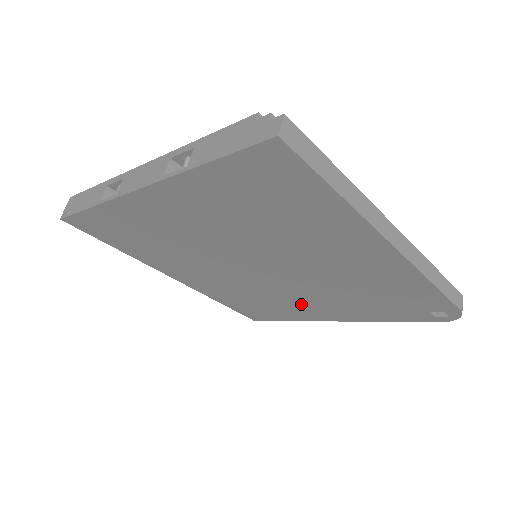
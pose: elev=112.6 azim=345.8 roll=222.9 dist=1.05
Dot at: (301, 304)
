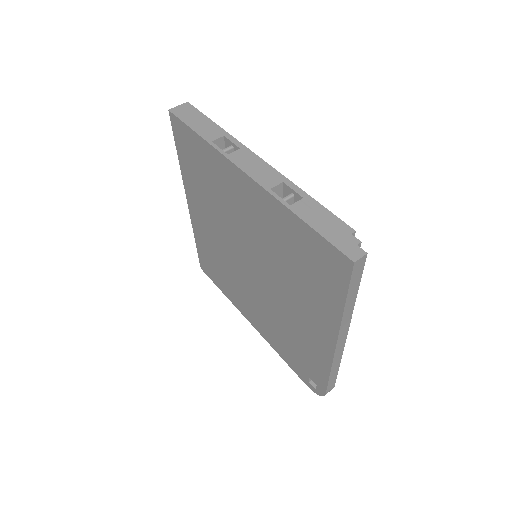
Dot at: (245, 298)
